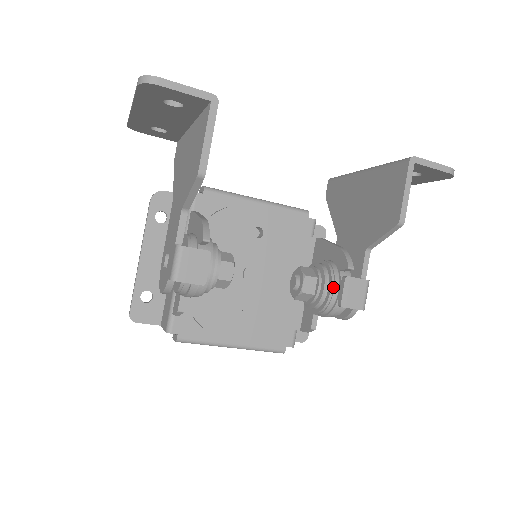
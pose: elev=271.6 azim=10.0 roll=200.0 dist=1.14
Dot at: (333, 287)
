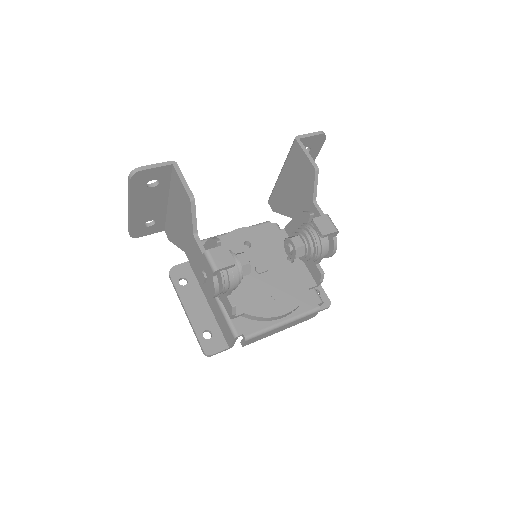
Dot at: (311, 232)
